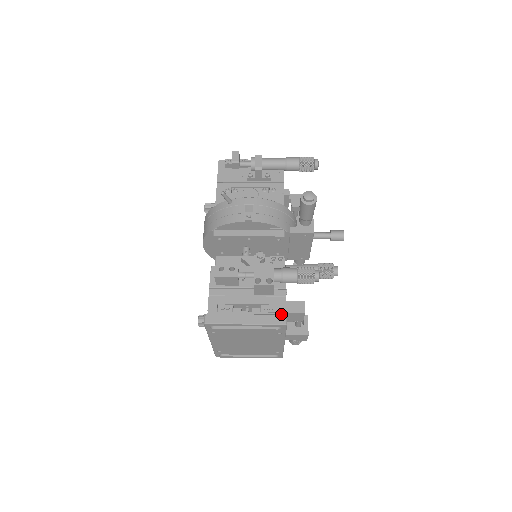
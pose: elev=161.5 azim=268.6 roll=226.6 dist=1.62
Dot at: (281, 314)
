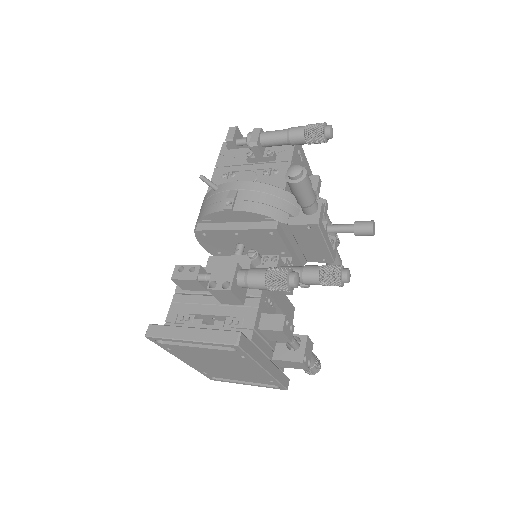
Dot at: occluded
